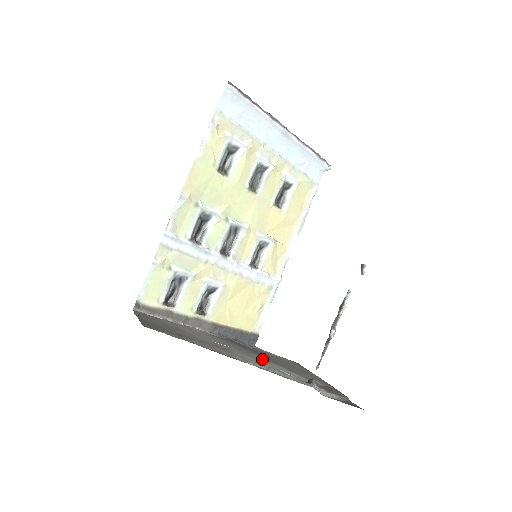
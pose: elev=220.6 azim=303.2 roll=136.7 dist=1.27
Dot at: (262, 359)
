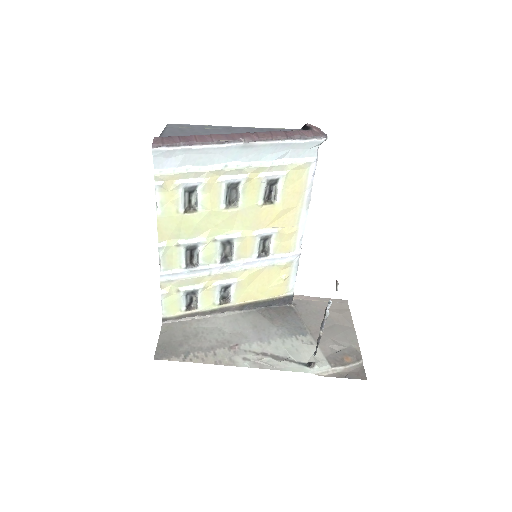
Dot at: (278, 337)
